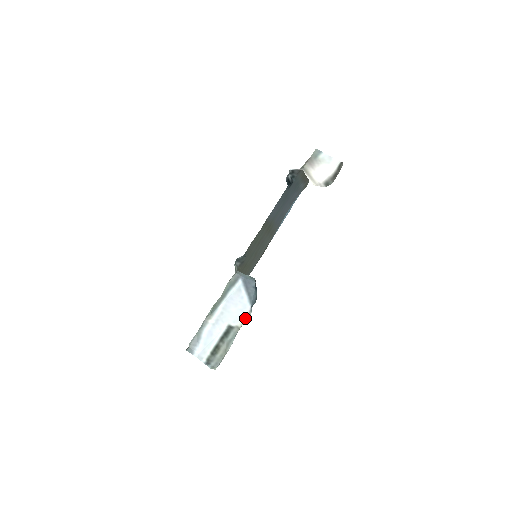
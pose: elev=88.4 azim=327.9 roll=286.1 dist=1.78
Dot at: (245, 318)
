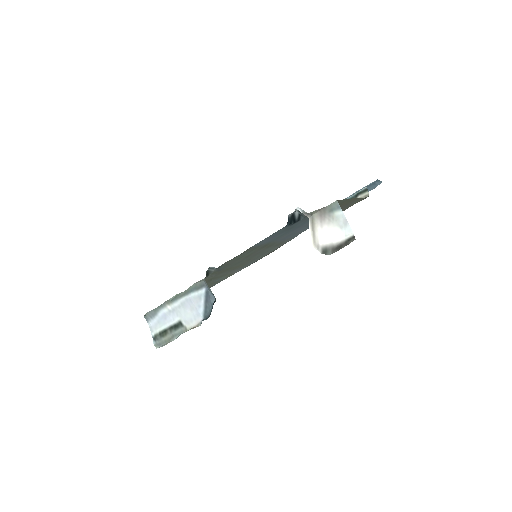
Dot at: (194, 325)
